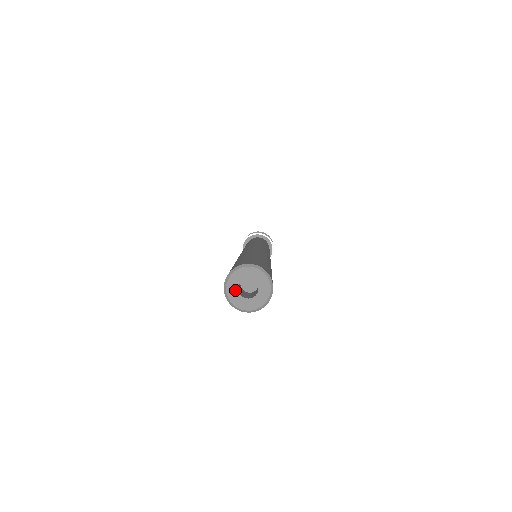
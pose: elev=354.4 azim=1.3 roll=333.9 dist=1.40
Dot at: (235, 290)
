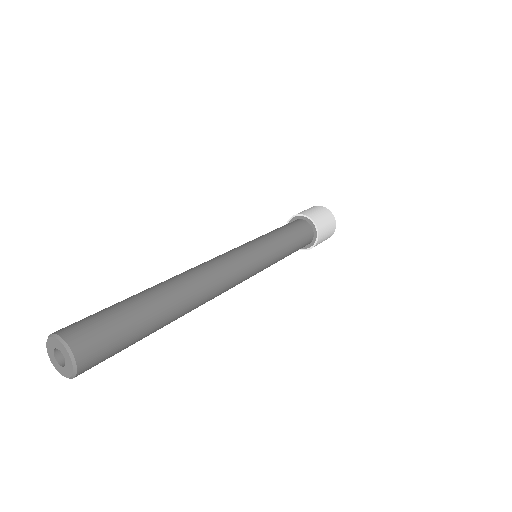
Dot at: (52, 348)
